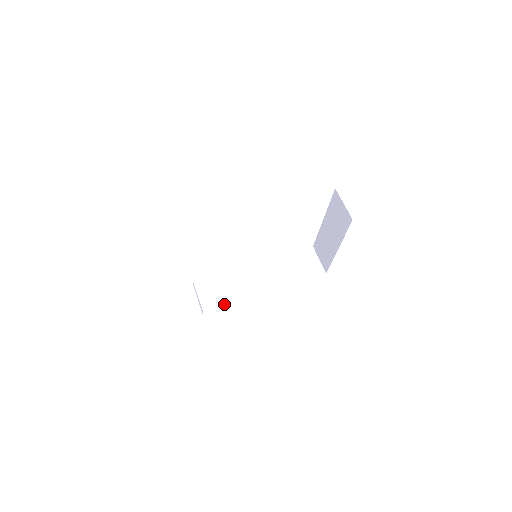
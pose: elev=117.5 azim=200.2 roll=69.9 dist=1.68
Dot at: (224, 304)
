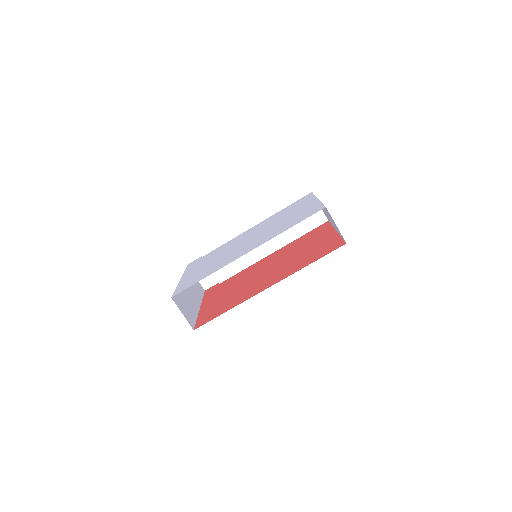
Dot at: (236, 273)
